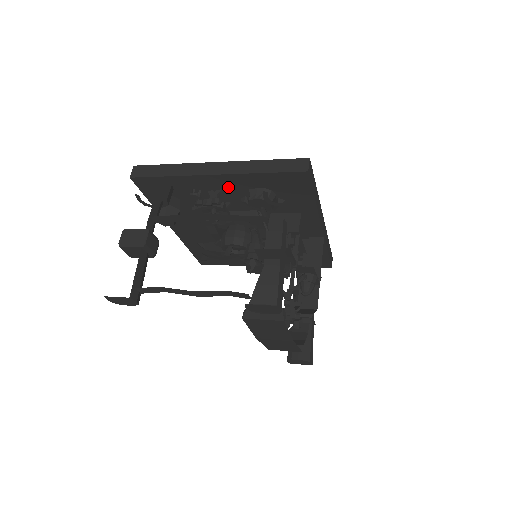
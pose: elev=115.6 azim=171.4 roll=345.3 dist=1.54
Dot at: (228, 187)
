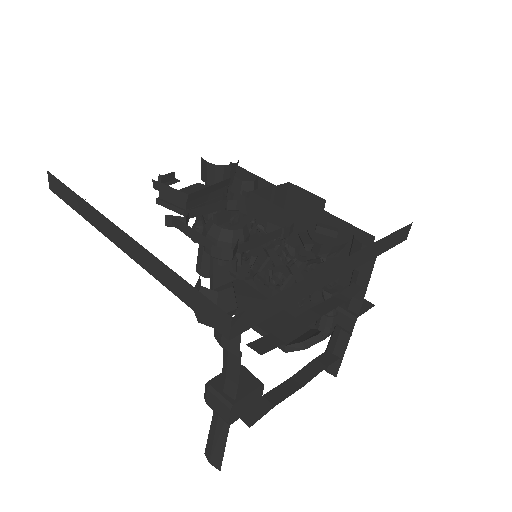
Dot at: occluded
